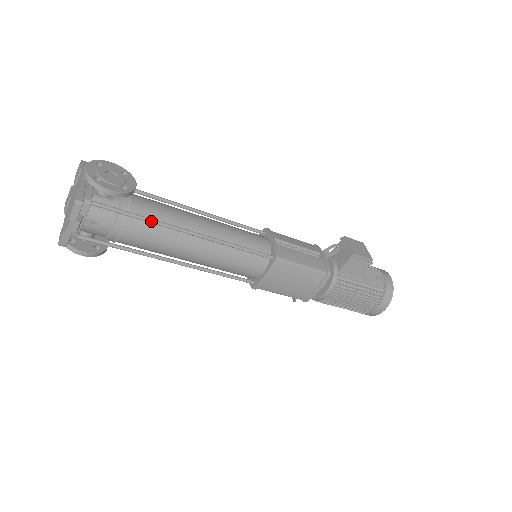
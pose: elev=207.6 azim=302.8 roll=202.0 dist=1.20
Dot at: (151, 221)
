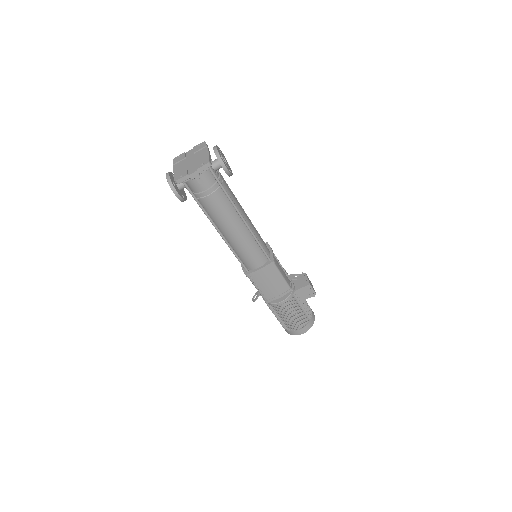
Dot at: (230, 198)
